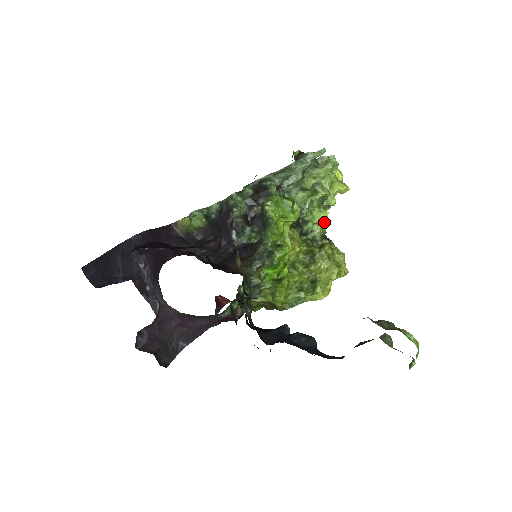
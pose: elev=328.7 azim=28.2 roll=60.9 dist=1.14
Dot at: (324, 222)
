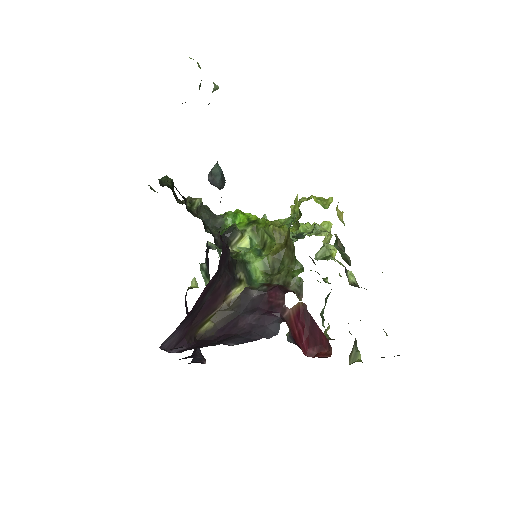
Dot at: occluded
